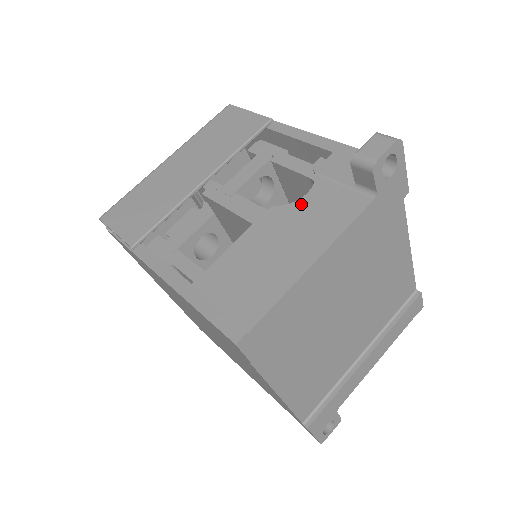
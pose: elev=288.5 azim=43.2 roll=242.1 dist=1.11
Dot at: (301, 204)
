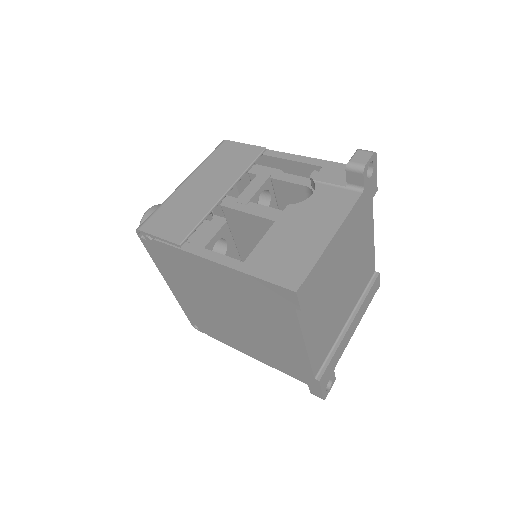
Dot at: (311, 201)
